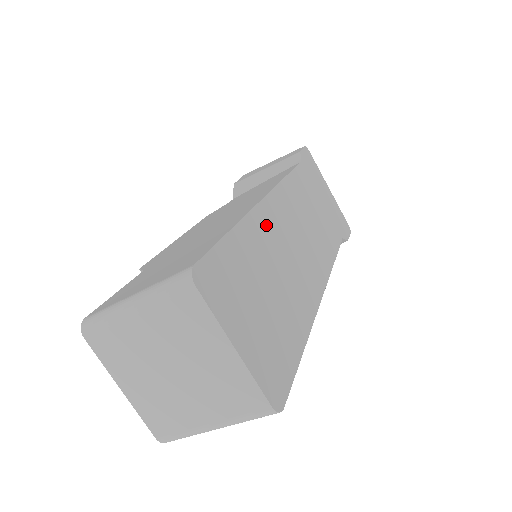
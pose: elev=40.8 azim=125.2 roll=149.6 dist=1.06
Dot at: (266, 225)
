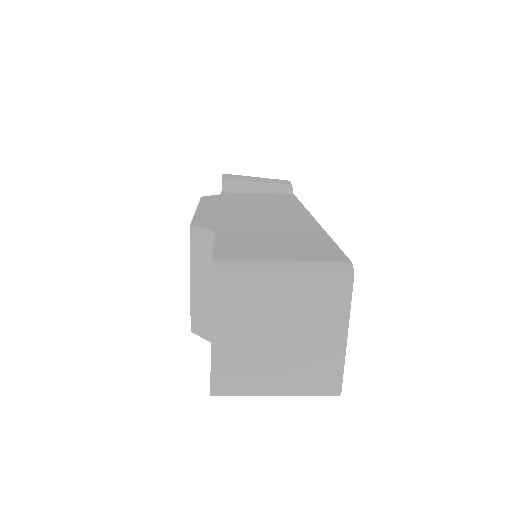
Dot at: occluded
